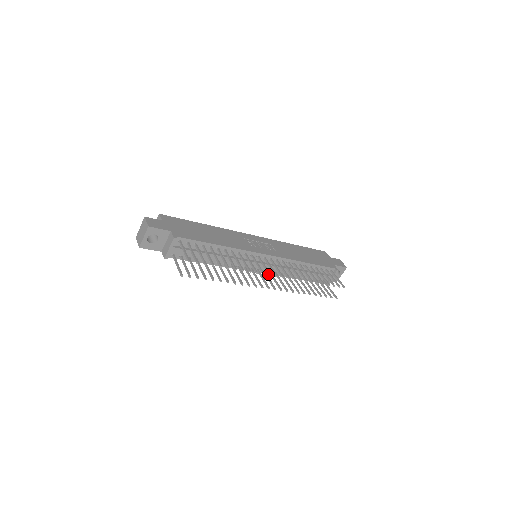
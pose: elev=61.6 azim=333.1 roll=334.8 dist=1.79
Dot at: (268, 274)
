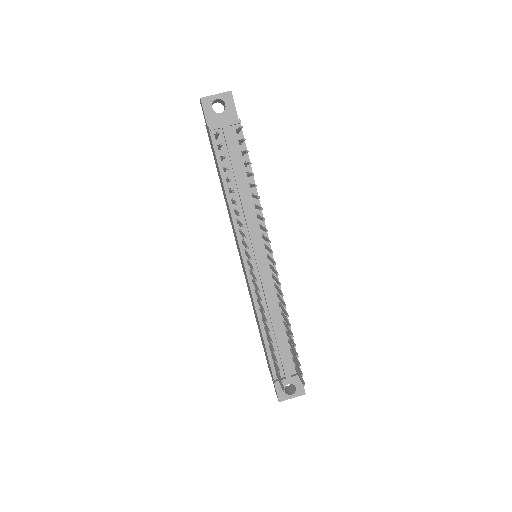
Dot at: (271, 251)
